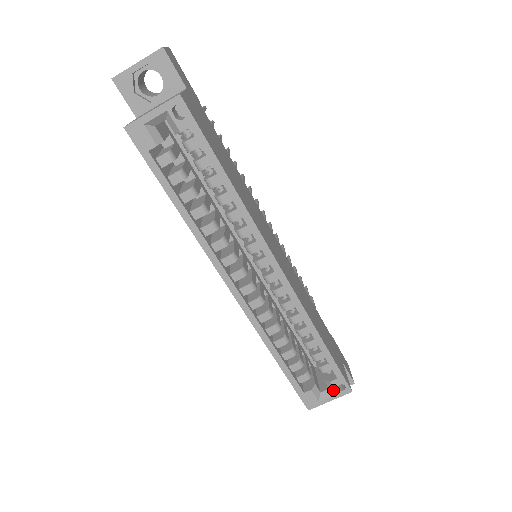
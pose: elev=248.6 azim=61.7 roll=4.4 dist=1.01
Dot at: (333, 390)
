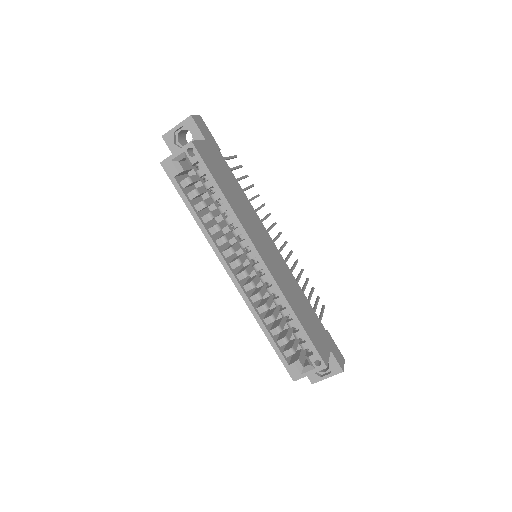
Dot at: (312, 365)
